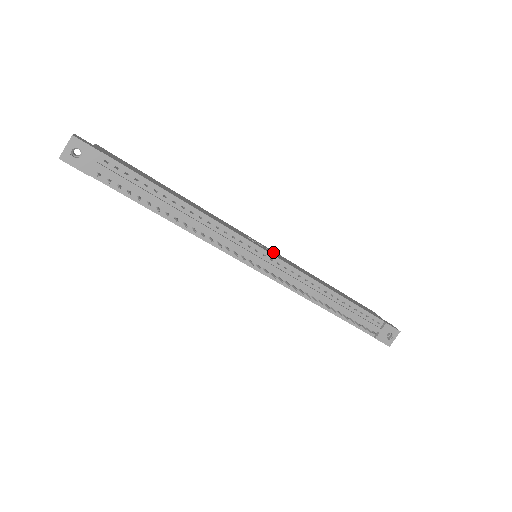
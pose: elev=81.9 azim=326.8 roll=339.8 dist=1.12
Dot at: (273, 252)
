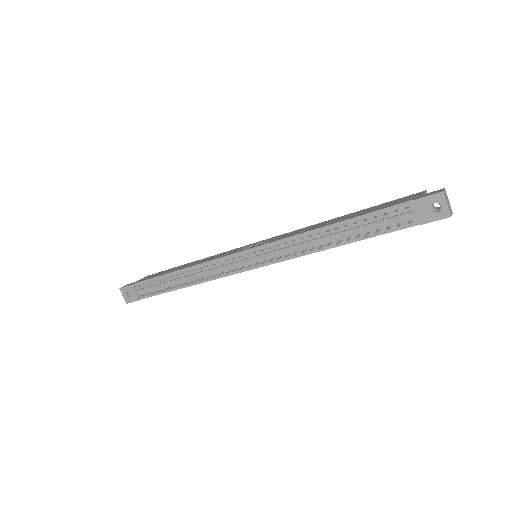
Dot at: (268, 240)
